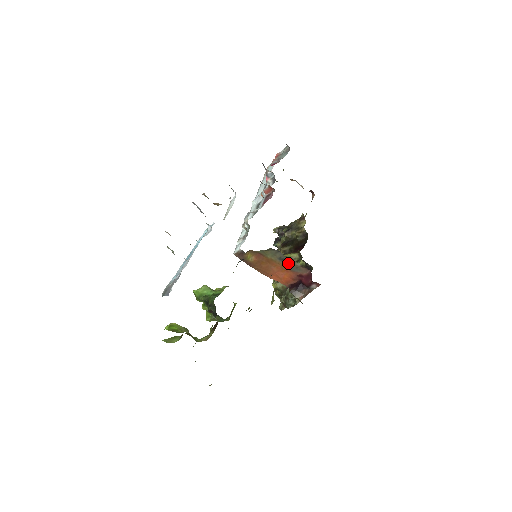
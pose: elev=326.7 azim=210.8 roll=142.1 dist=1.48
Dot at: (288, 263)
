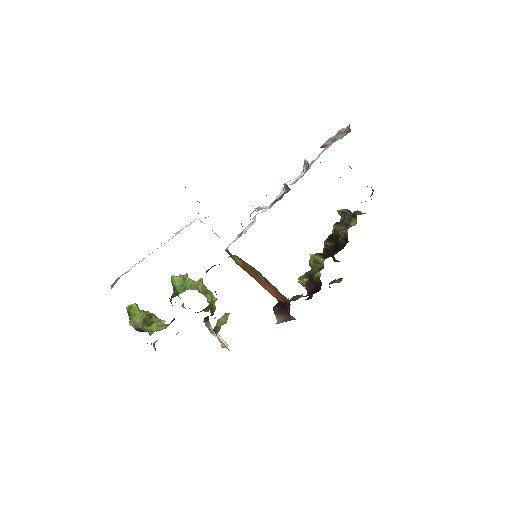
Dot at: (269, 283)
